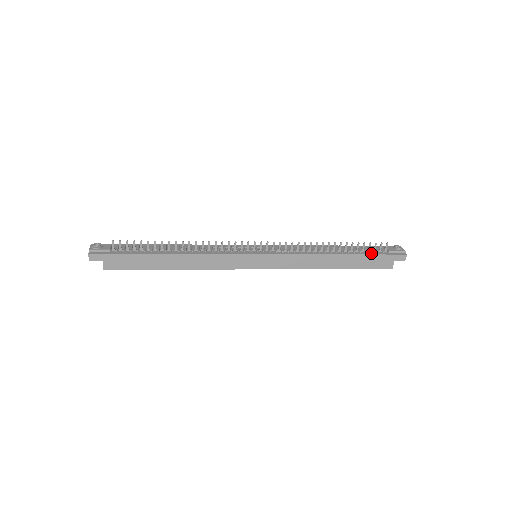
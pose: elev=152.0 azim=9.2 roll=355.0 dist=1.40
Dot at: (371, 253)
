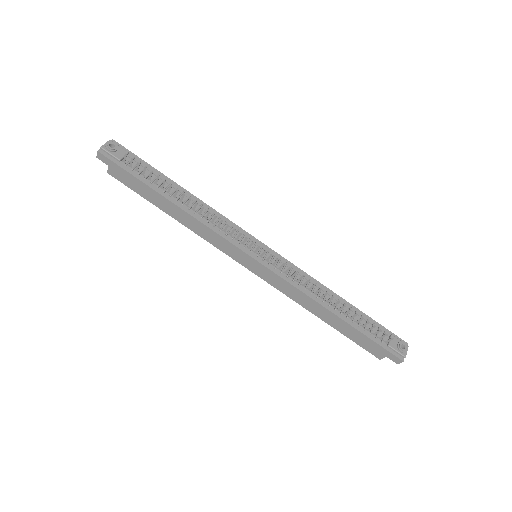
Dot at: (368, 334)
